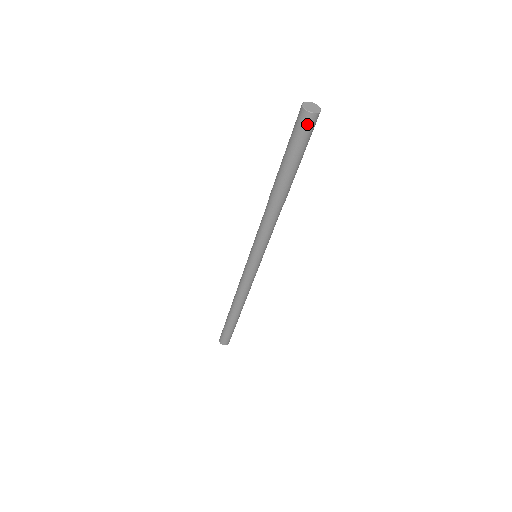
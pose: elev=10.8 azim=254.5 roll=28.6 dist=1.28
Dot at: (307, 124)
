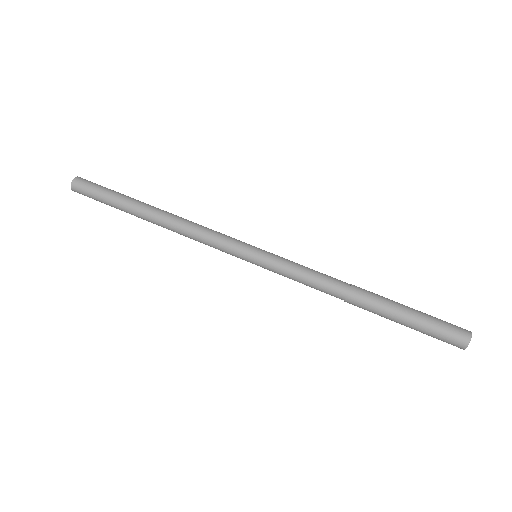
Dot at: occluded
